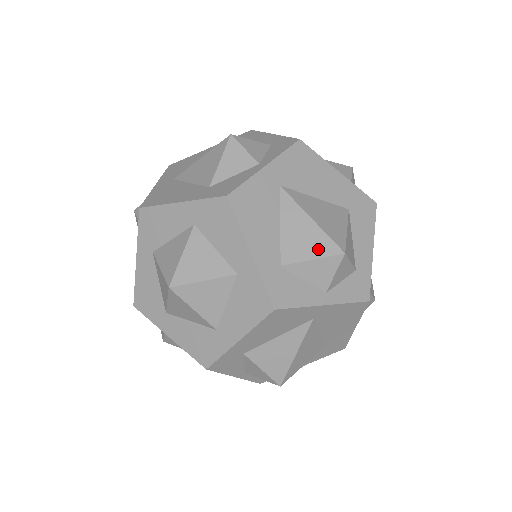
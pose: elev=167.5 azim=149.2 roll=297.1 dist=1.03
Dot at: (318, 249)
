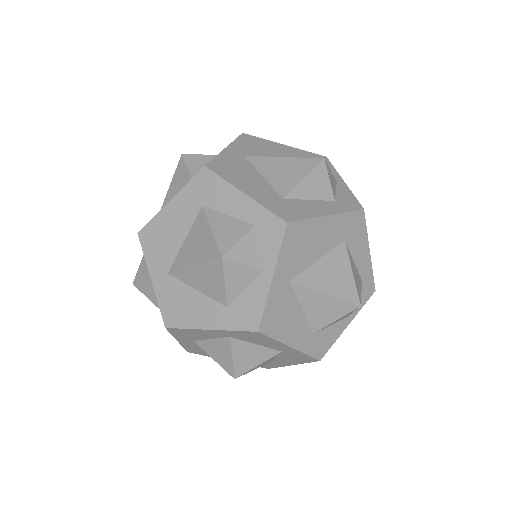
Dot at: occluded
